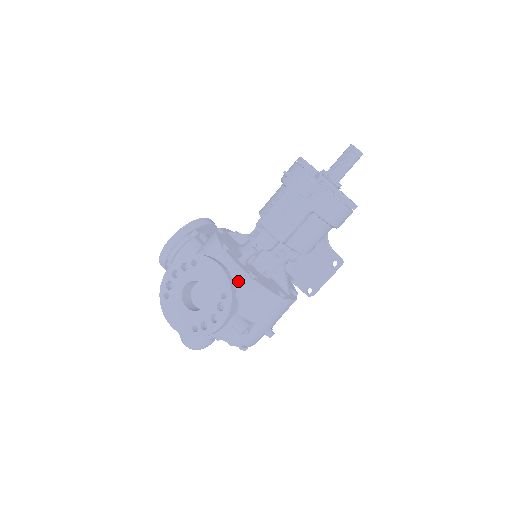
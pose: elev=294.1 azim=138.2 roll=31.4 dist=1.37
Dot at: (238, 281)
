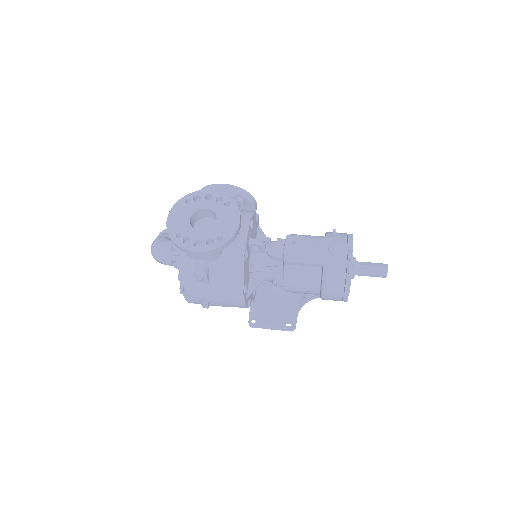
Dot at: (235, 246)
